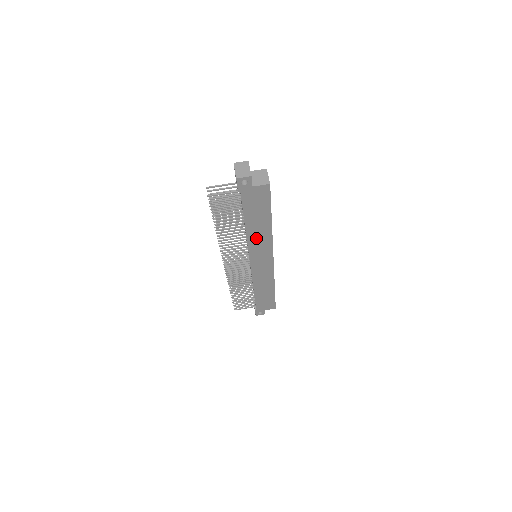
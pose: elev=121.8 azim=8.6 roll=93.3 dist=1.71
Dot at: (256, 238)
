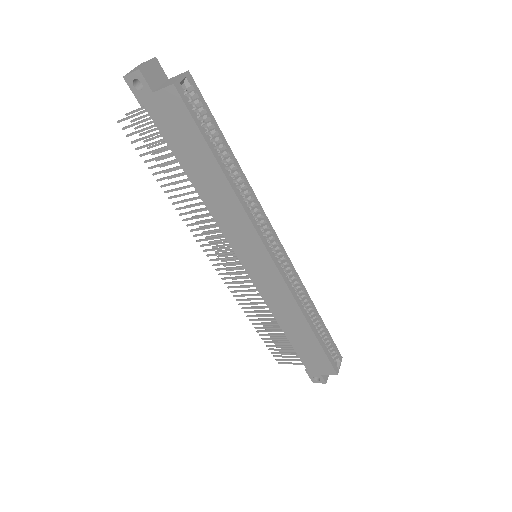
Dot at: (221, 209)
